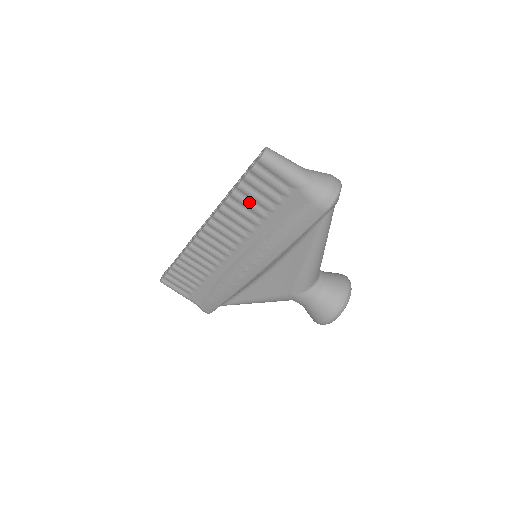
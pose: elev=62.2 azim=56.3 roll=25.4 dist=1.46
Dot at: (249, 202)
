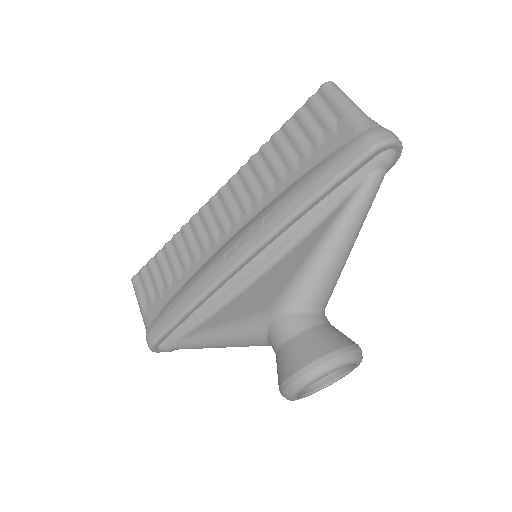
Dot at: (286, 146)
